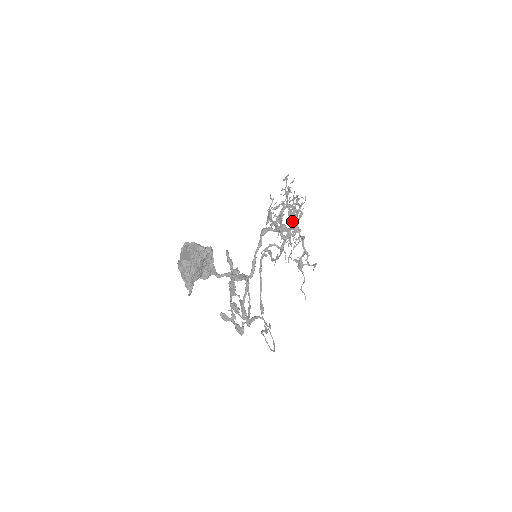
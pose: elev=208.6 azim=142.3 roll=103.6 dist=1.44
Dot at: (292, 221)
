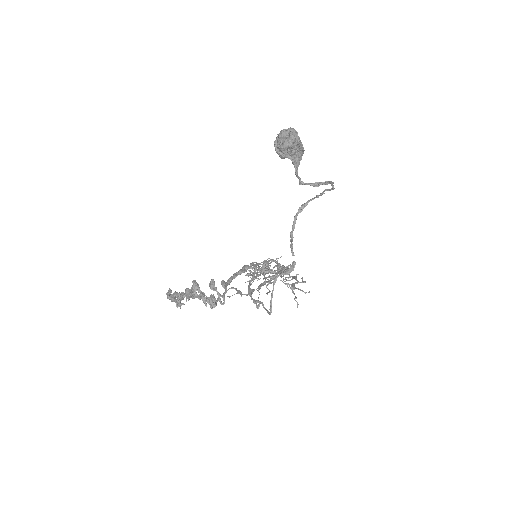
Dot at: (281, 268)
